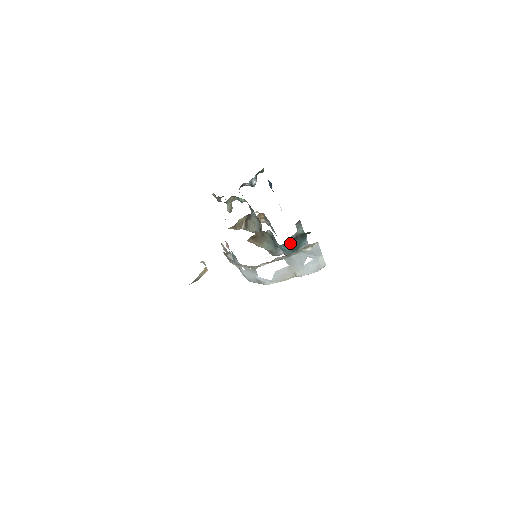
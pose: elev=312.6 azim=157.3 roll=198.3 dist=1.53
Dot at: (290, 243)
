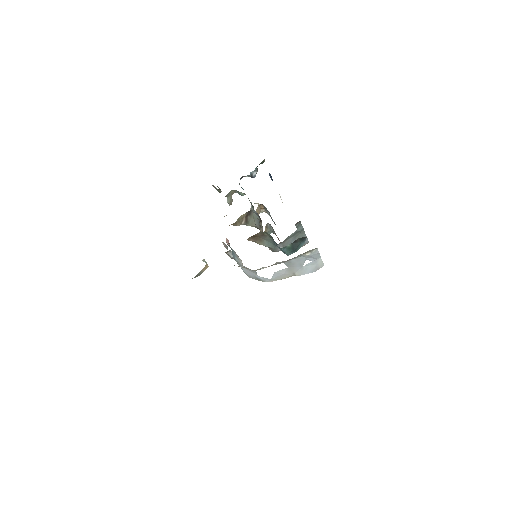
Dot at: (290, 246)
